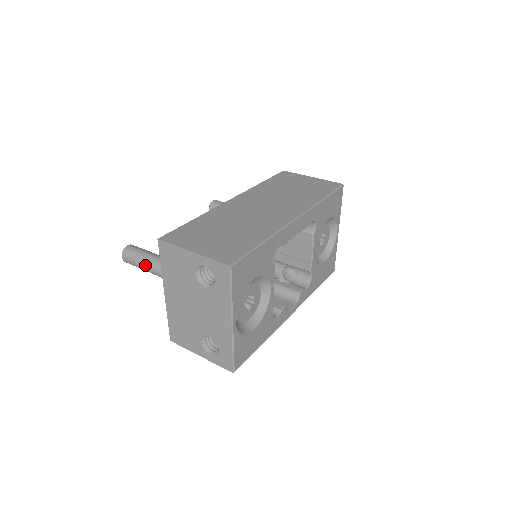
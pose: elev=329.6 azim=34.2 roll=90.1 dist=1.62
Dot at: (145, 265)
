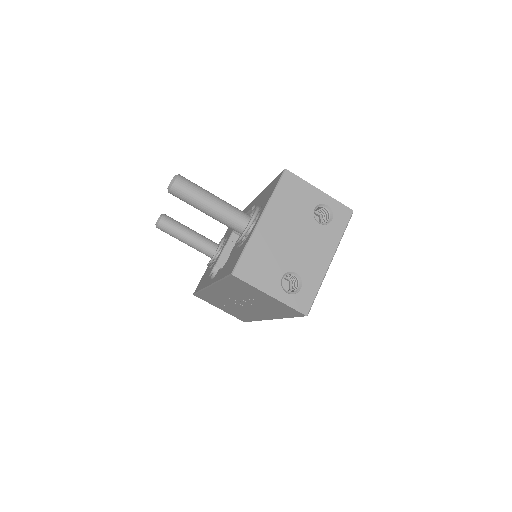
Dot at: (210, 197)
